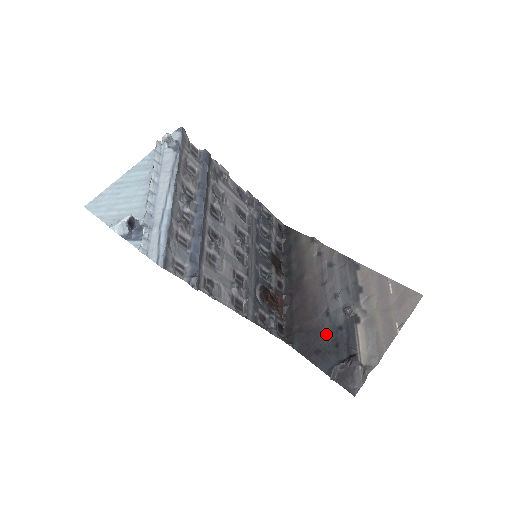
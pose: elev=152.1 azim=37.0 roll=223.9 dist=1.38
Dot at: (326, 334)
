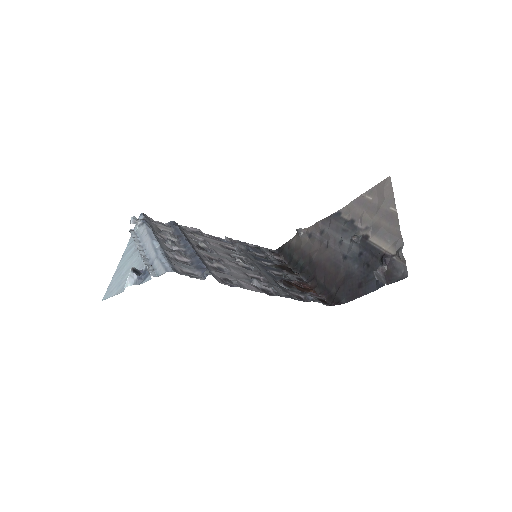
Dot at: (355, 269)
